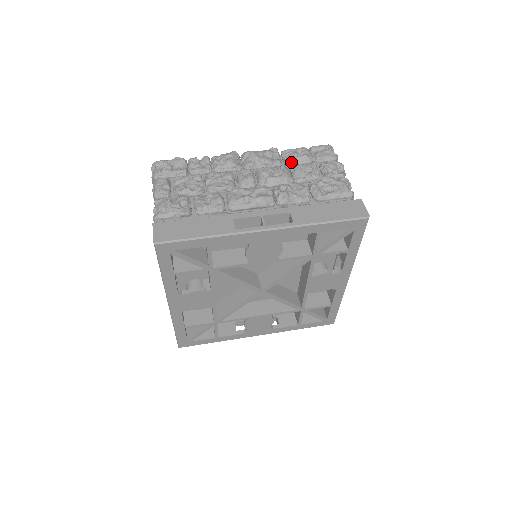
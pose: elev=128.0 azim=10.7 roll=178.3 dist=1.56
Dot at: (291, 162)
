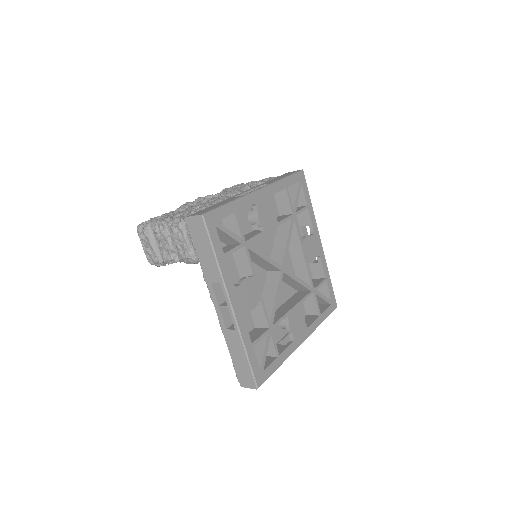
Dot at: occluded
